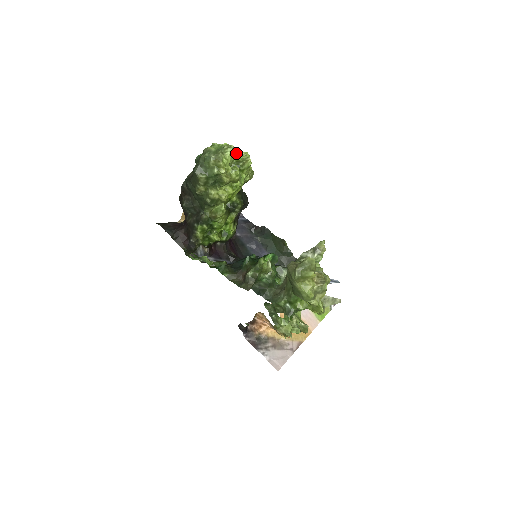
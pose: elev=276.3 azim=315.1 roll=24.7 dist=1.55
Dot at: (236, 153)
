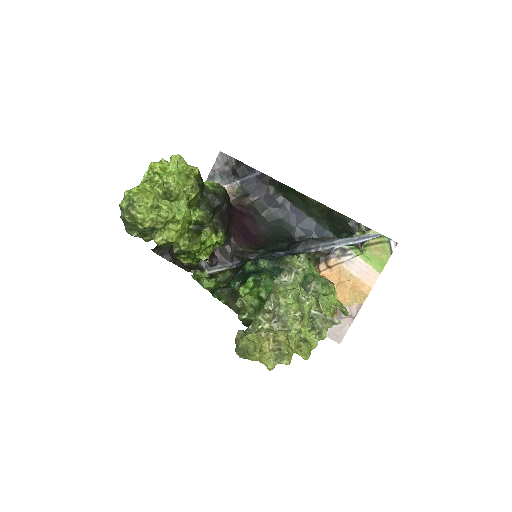
Dot at: (163, 176)
